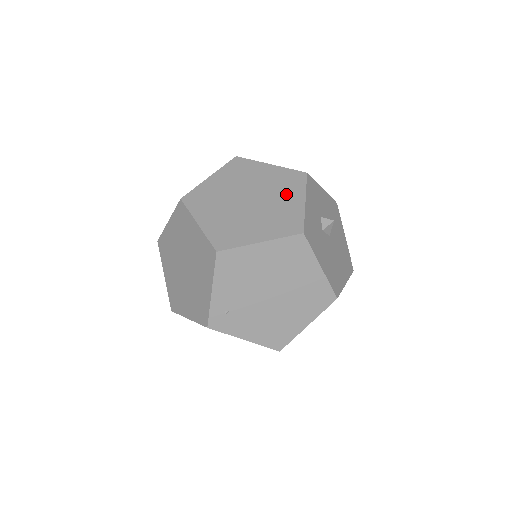
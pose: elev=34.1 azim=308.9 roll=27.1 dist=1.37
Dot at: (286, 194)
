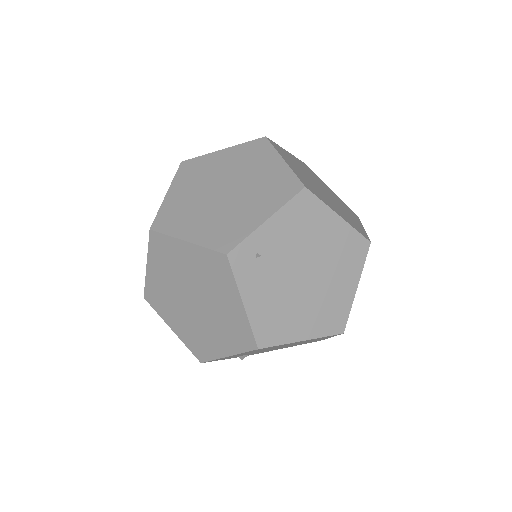
Dot at: (349, 212)
